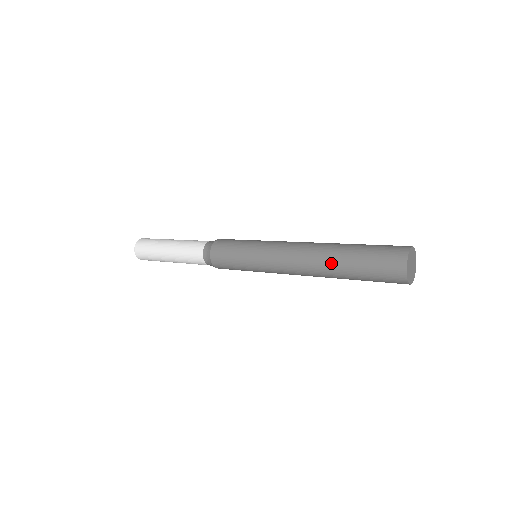
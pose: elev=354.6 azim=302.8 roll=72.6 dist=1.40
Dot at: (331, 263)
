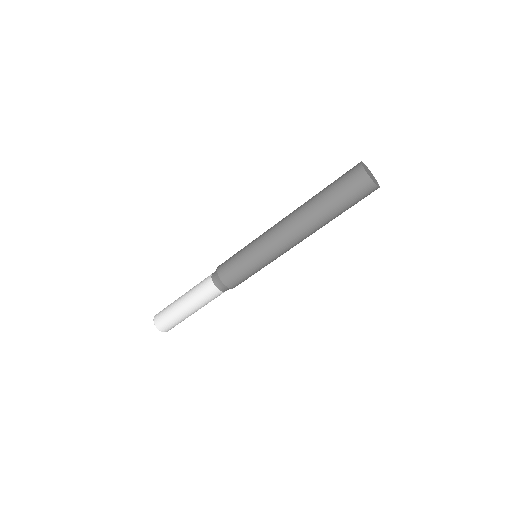
Dot at: (309, 200)
